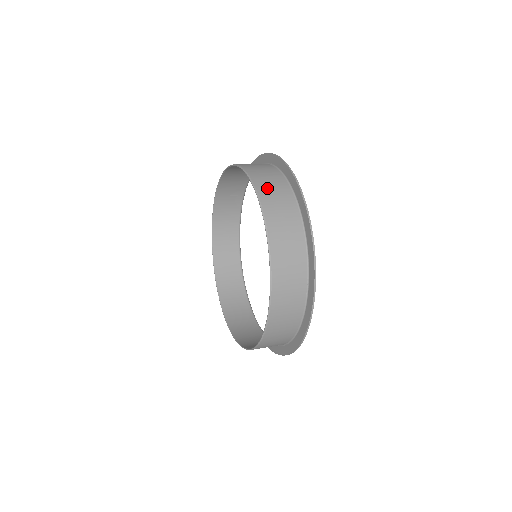
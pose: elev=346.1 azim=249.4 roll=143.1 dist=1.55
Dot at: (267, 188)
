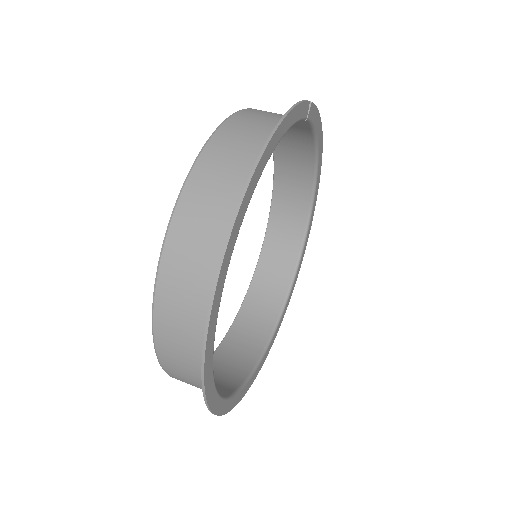
Dot at: (174, 293)
